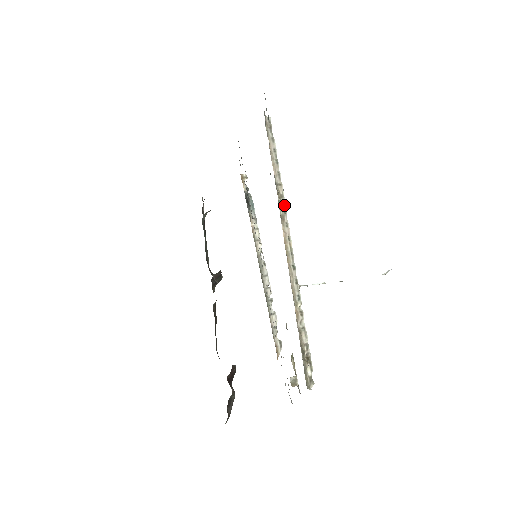
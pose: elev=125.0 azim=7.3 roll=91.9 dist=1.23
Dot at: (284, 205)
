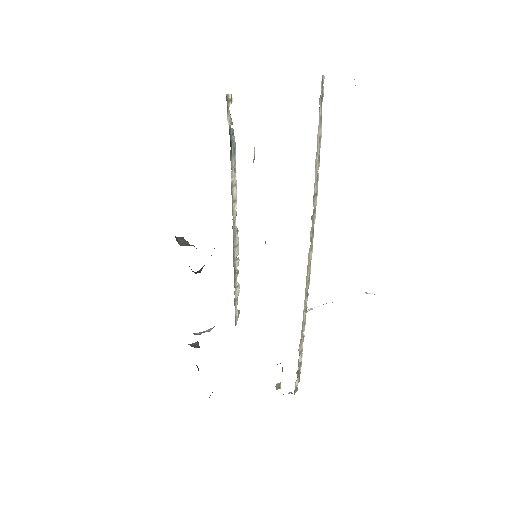
Dot at: (314, 223)
